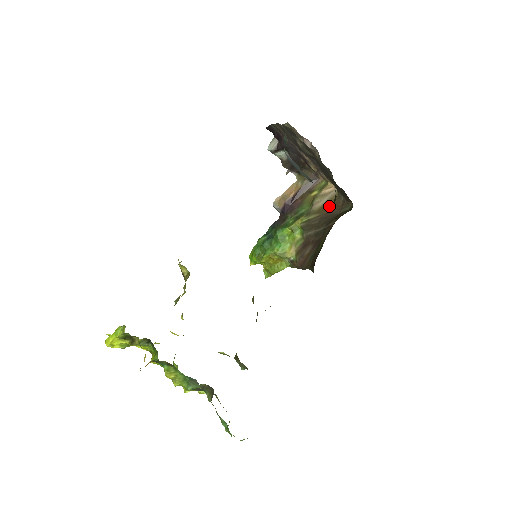
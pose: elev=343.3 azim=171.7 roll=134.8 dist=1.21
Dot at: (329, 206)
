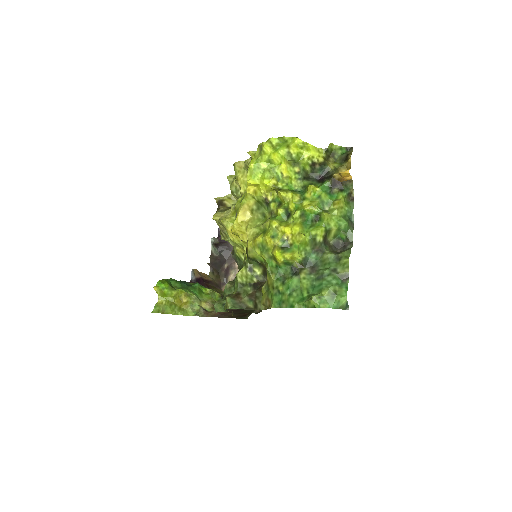
Dot at: occluded
